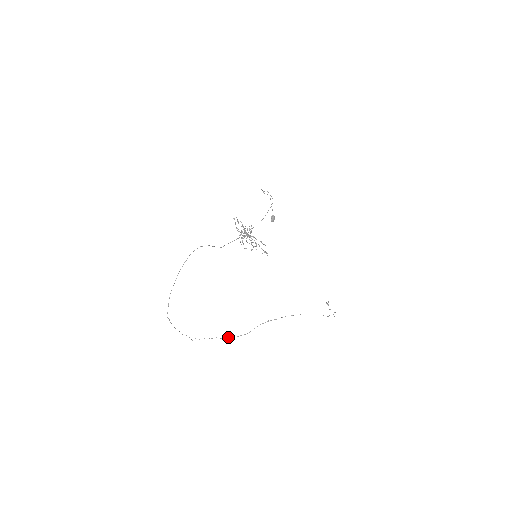
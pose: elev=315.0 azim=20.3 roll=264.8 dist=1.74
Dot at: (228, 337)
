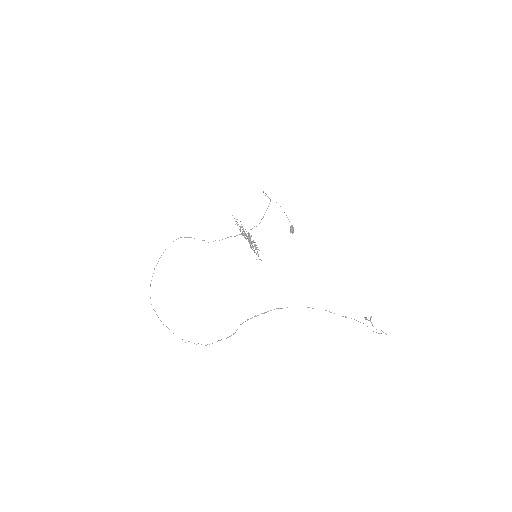
Dot at: (220, 340)
